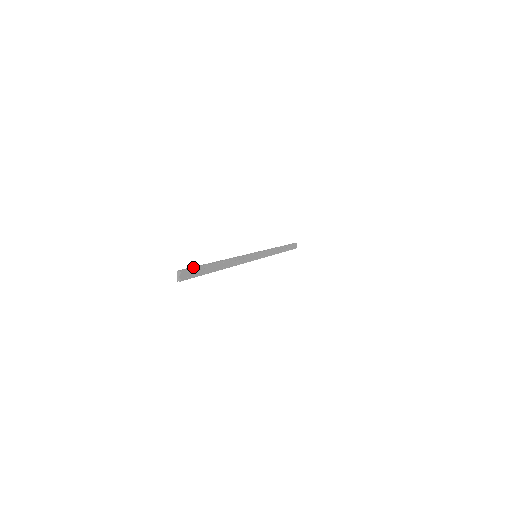
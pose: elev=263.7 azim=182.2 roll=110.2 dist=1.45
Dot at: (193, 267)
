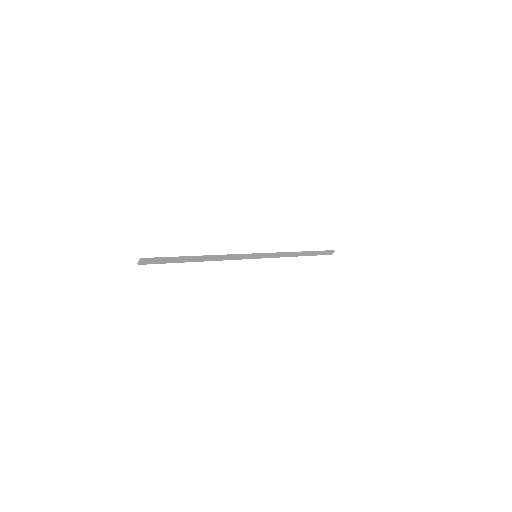
Dot at: (160, 258)
